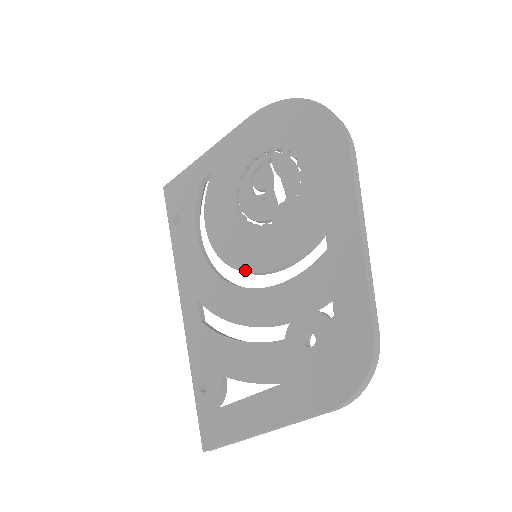
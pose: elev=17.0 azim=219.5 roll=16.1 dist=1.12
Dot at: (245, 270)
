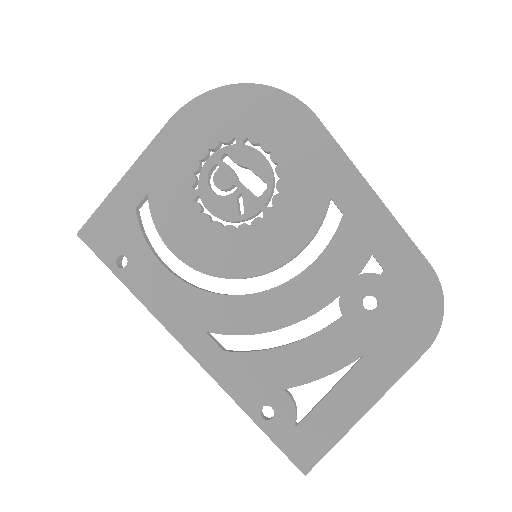
Dot at: (255, 274)
